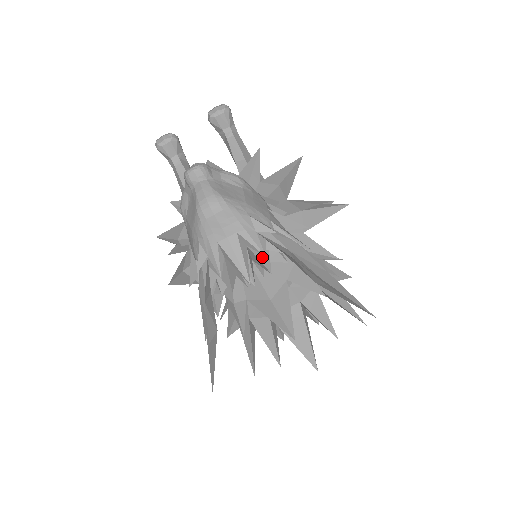
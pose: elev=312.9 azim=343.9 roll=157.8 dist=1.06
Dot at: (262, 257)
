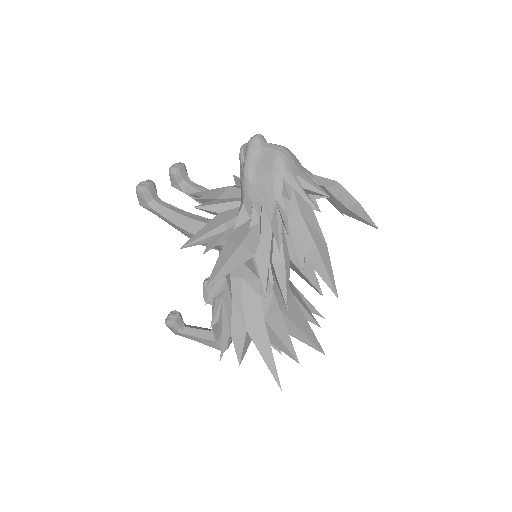
Dot at: occluded
